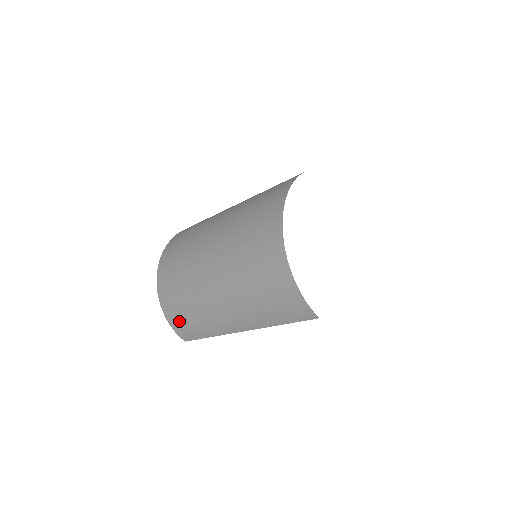
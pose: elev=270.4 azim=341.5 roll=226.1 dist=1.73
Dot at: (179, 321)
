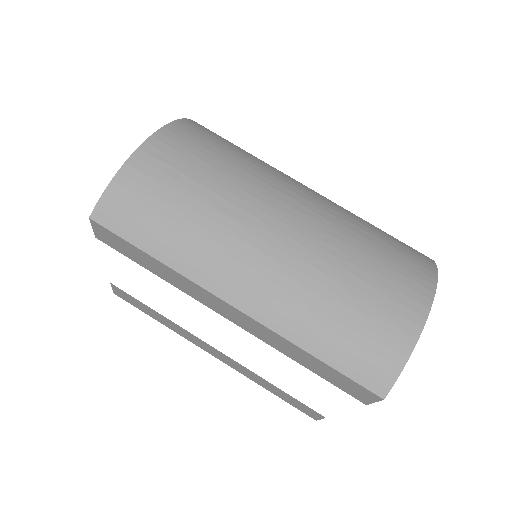
Dot at: (144, 192)
